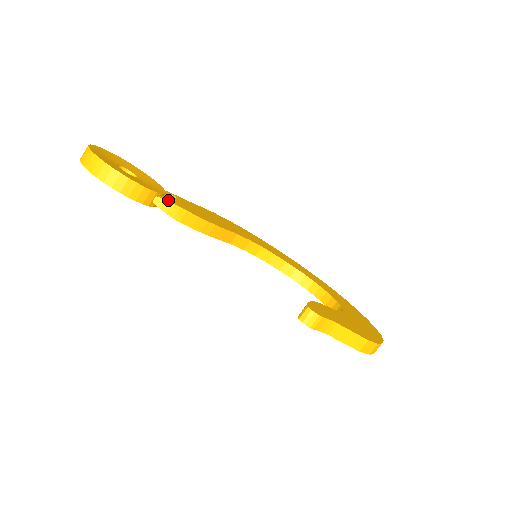
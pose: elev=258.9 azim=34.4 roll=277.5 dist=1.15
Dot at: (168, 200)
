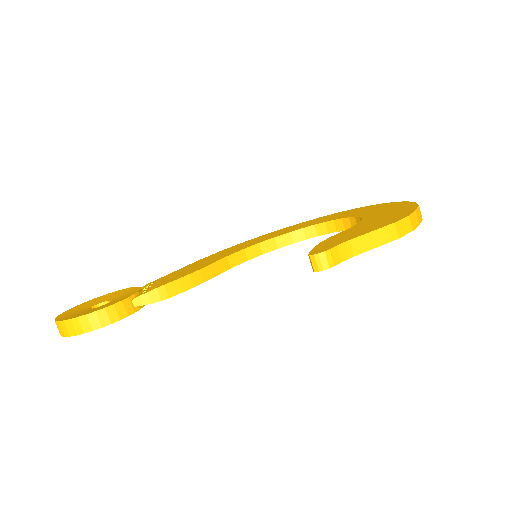
Dot at: (143, 293)
